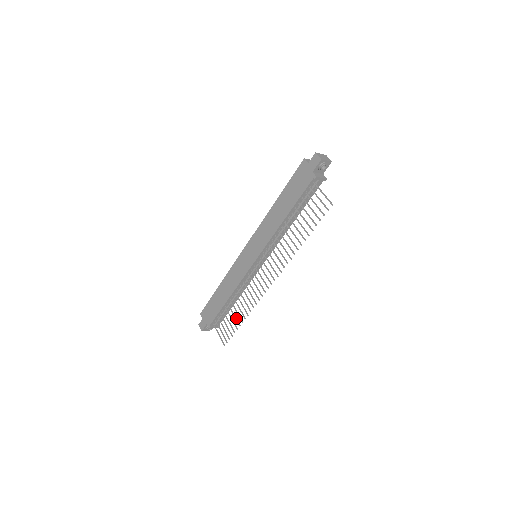
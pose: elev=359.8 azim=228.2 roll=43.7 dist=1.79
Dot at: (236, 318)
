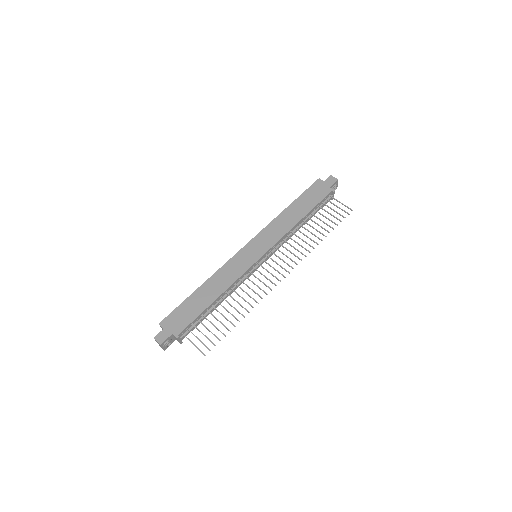
Dot at: occluded
